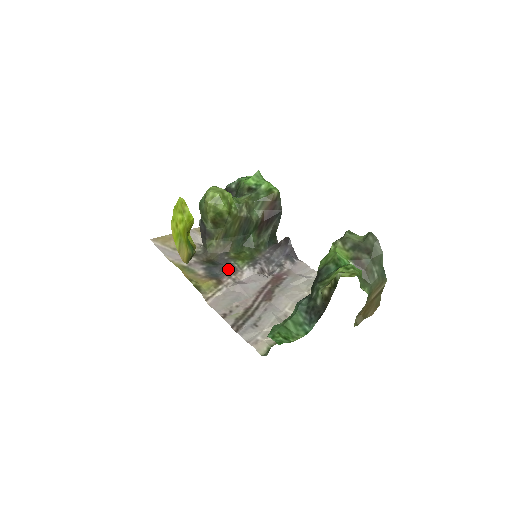
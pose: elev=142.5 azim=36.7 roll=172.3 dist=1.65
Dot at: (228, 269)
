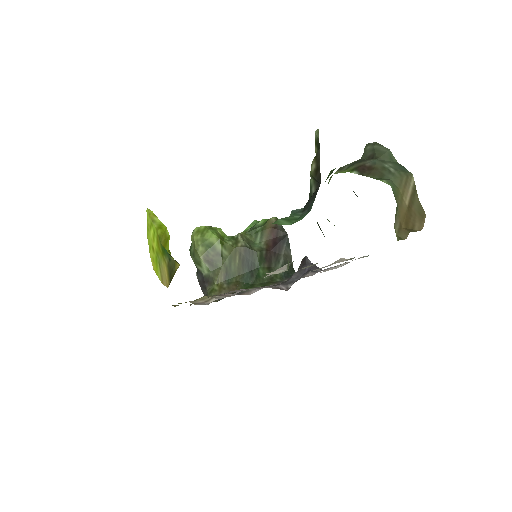
Dot at: occluded
